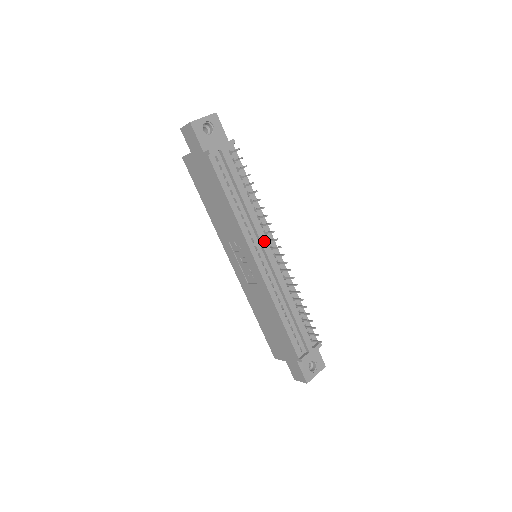
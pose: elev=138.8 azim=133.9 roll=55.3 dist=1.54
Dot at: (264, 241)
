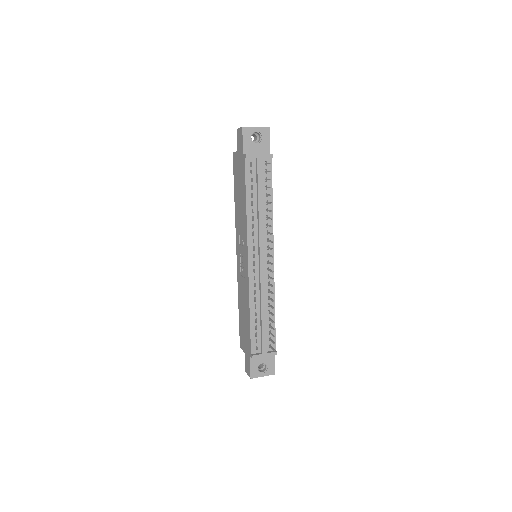
Dot at: (262, 246)
